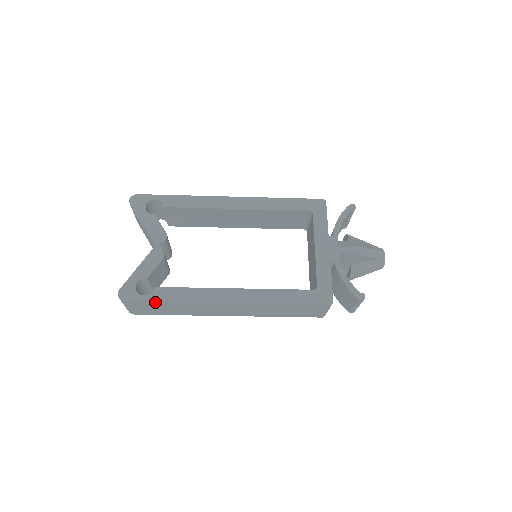
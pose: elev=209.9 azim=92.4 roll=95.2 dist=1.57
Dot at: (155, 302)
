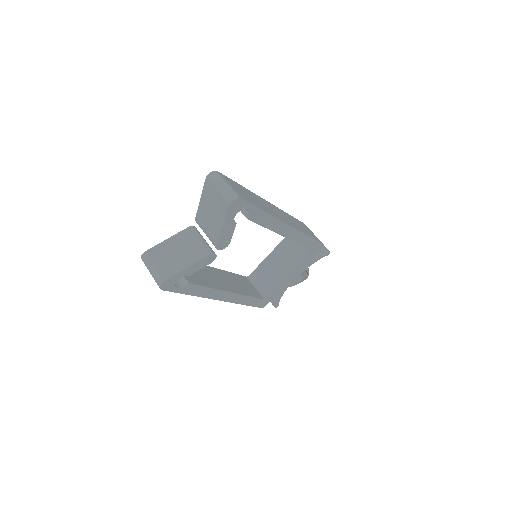
Dot at: (180, 292)
